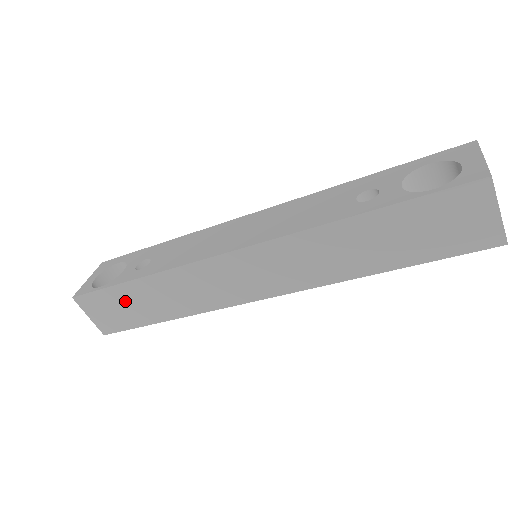
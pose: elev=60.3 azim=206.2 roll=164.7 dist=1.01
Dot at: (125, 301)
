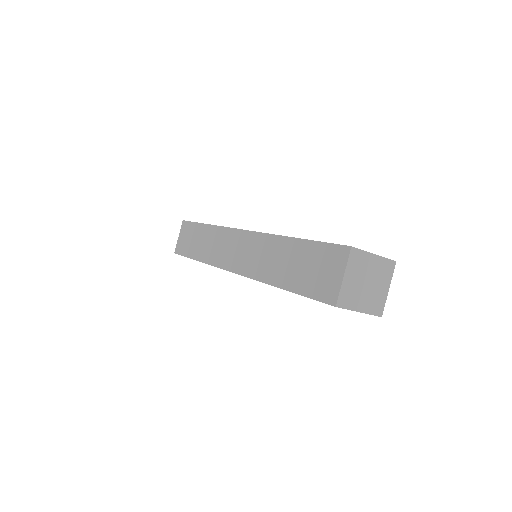
Dot at: (194, 235)
